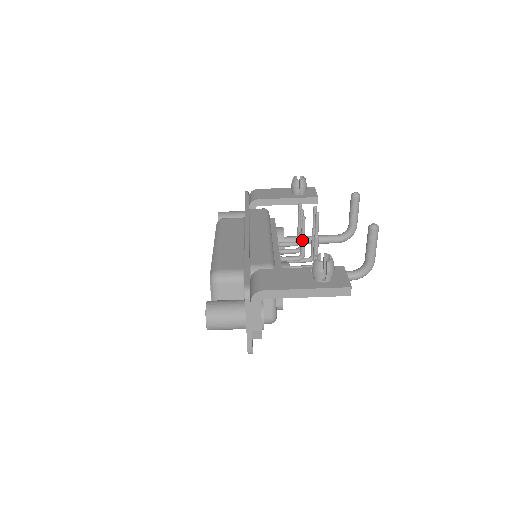
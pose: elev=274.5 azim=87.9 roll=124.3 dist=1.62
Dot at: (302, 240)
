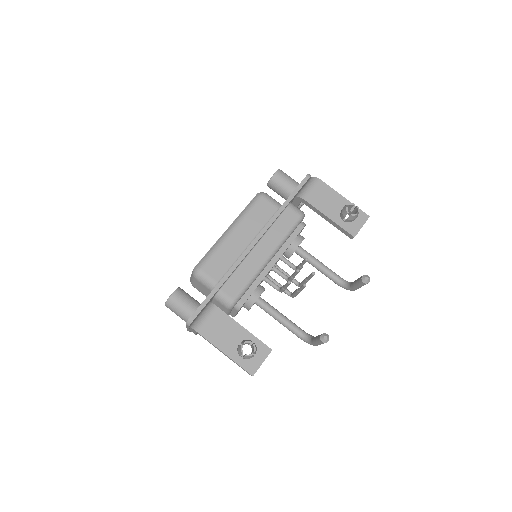
Dot at: (283, 287)
